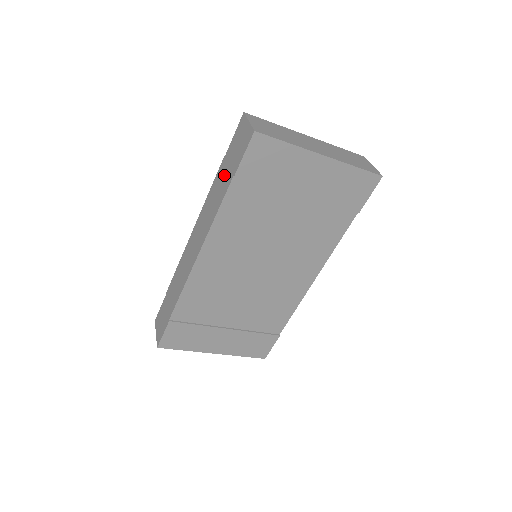
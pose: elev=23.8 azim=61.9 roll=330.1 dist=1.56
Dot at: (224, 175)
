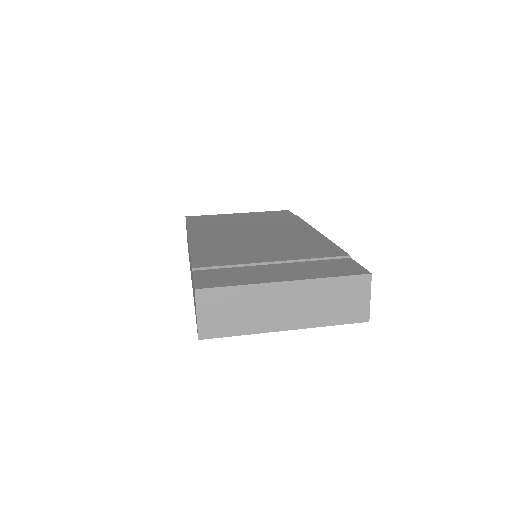
Dot at: occluded
